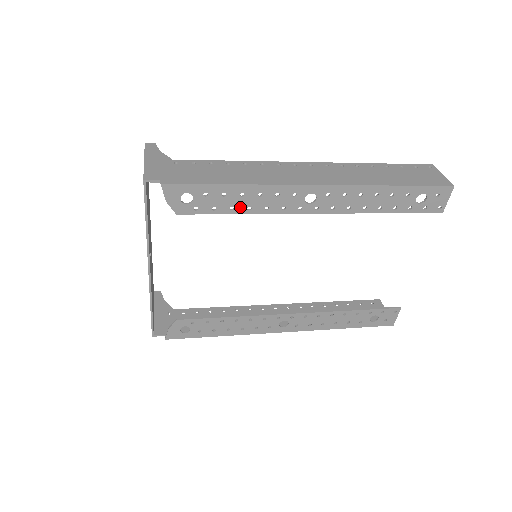
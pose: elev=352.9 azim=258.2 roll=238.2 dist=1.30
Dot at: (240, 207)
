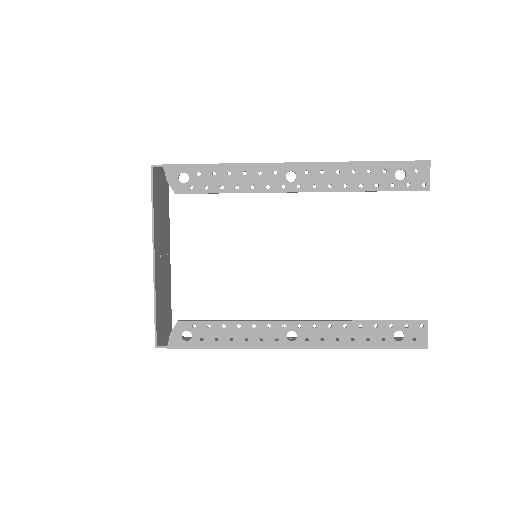
Dot at: (229, 186)
